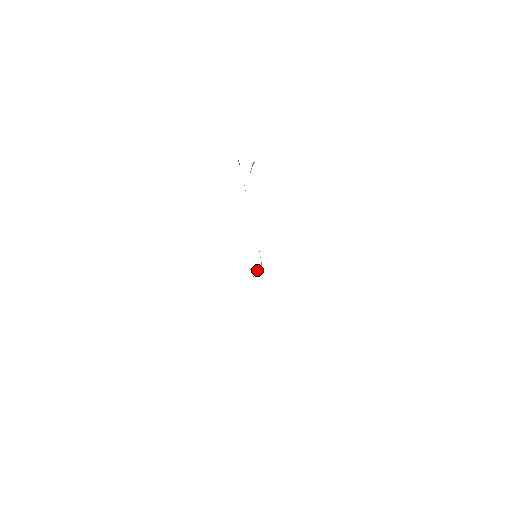
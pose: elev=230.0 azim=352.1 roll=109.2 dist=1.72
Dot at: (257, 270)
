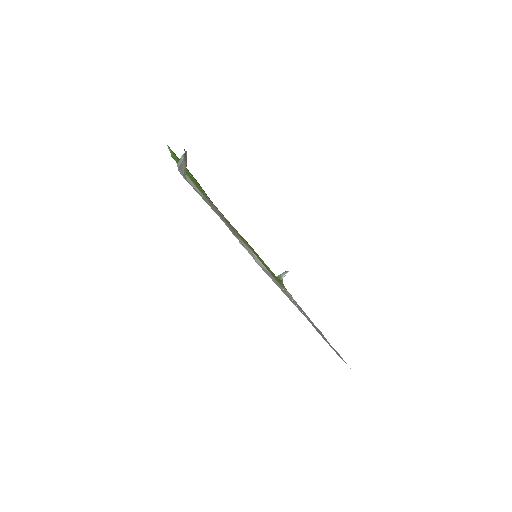
Dot at: (284, 274)
